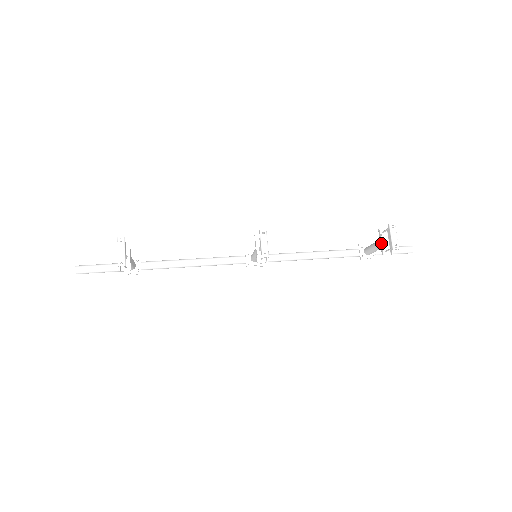
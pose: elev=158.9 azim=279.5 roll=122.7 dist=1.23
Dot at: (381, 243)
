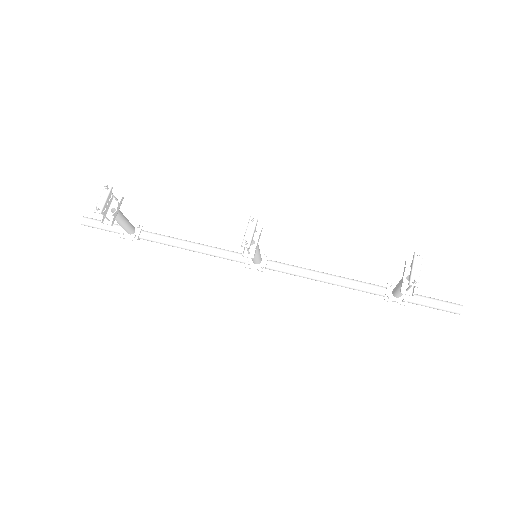
Dot at: occluded
